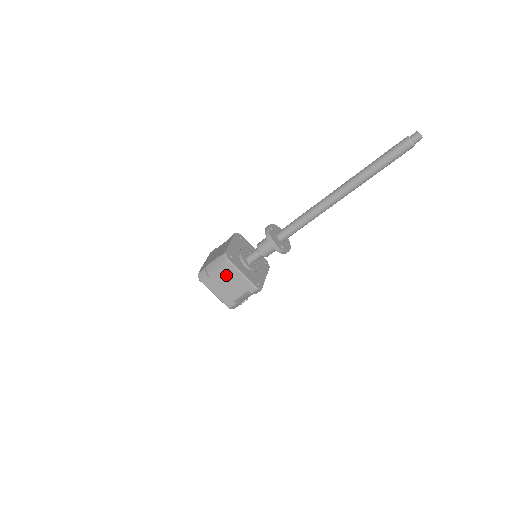
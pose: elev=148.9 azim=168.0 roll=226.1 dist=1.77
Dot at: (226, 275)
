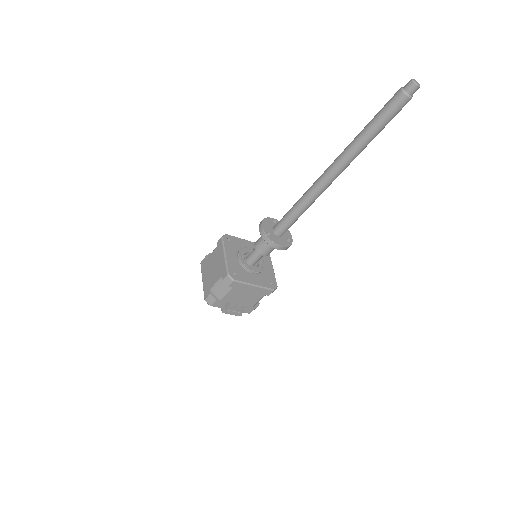
Dot at: (216, 256)
